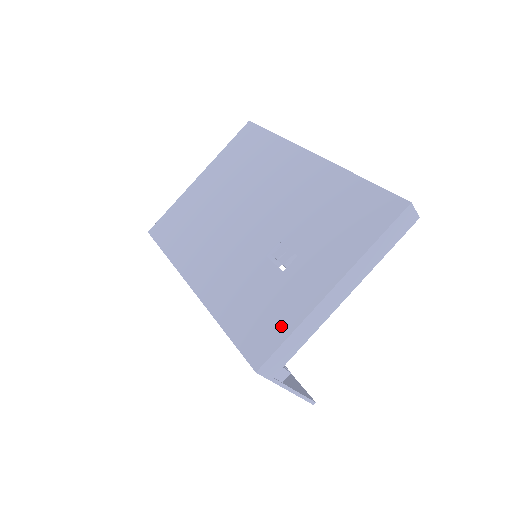
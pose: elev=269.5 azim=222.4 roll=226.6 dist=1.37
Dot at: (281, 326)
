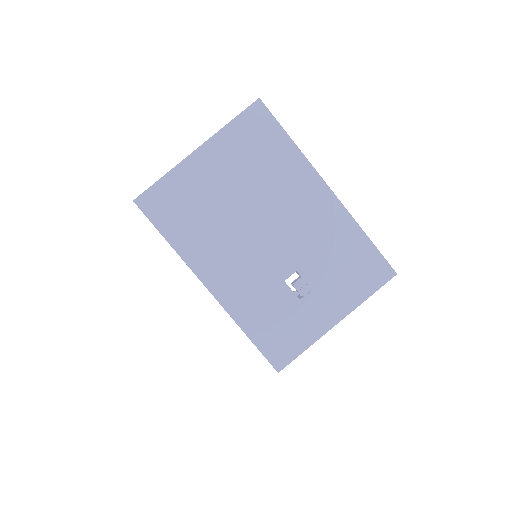
Dot at: (298, 343)
